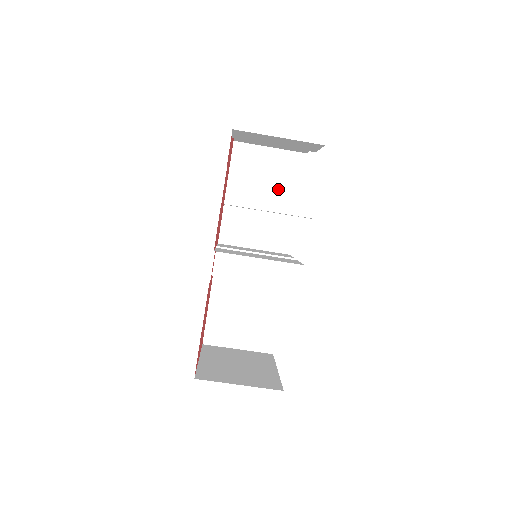
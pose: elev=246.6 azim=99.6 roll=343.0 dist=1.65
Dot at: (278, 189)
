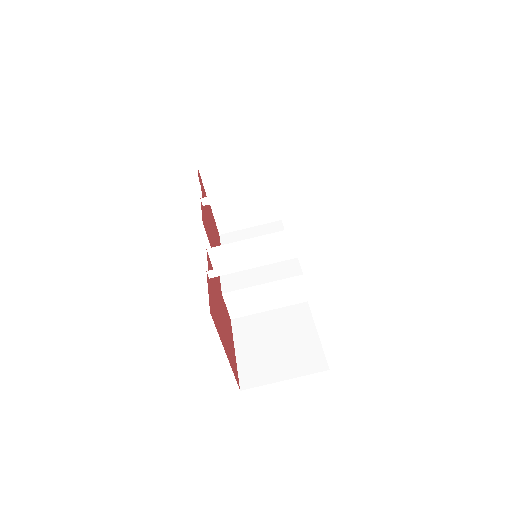
Dot at: occluded
